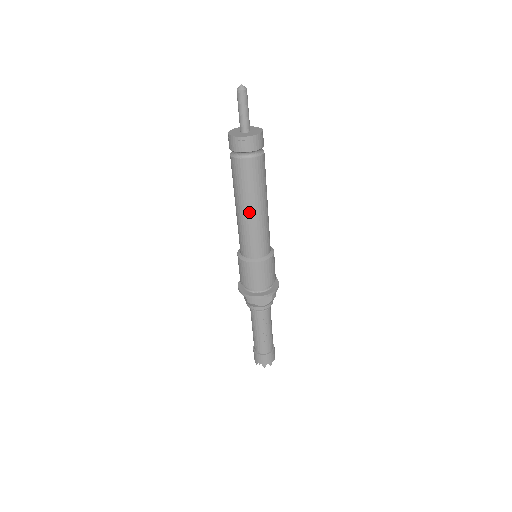
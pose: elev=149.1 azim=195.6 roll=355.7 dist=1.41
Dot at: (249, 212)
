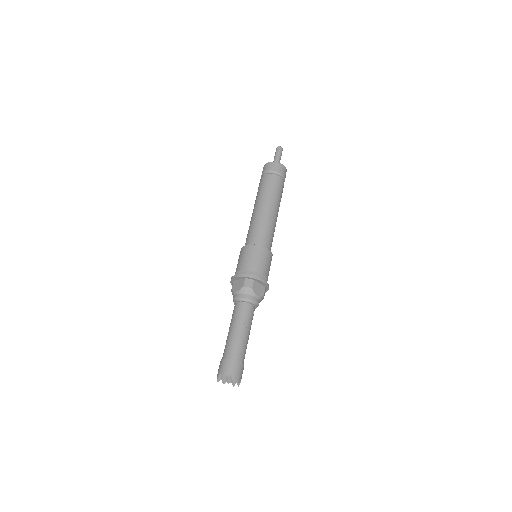
Dot at: (270, 209)
